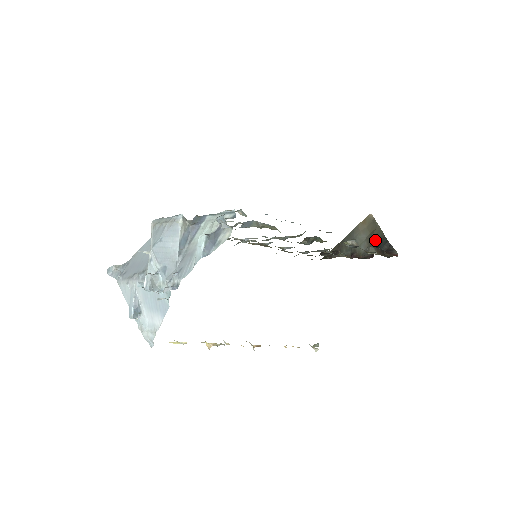
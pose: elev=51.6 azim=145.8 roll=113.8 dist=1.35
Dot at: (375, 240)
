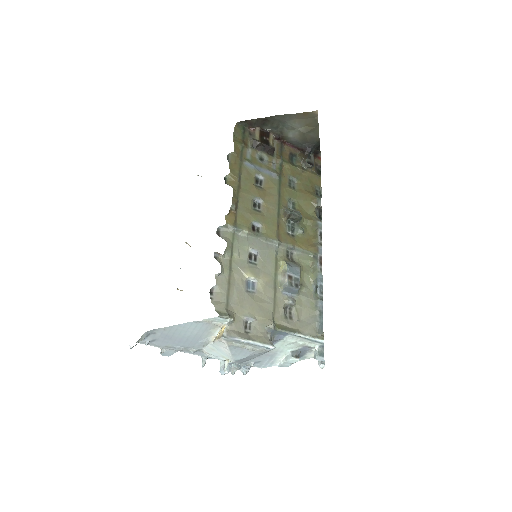
Dot at: (309, 139)
